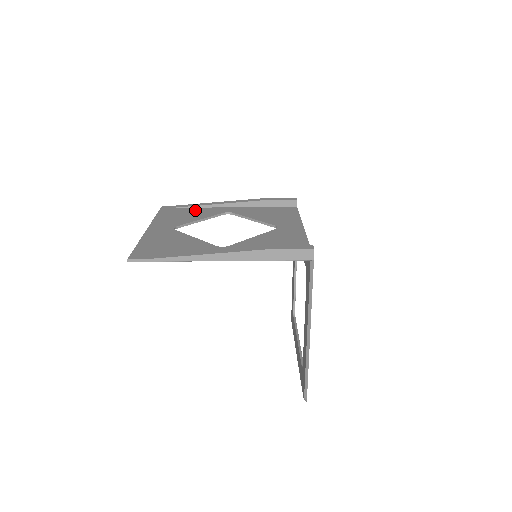
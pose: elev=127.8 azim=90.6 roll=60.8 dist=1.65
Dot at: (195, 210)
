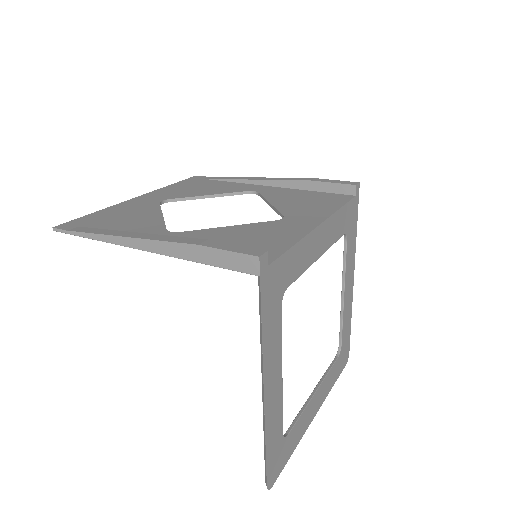
Dot at: (220, 184)
